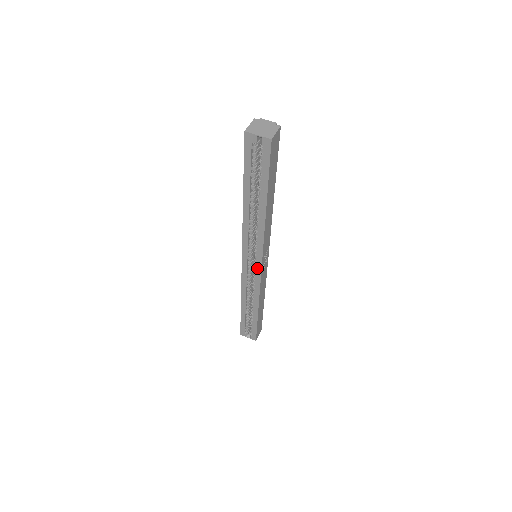
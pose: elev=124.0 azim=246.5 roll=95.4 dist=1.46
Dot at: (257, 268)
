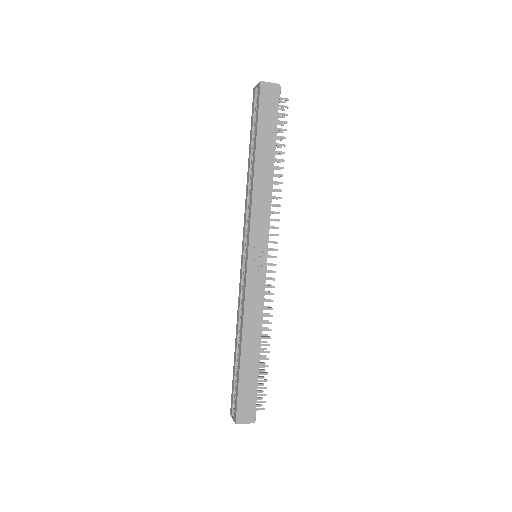
Dot at: (246, 260)
